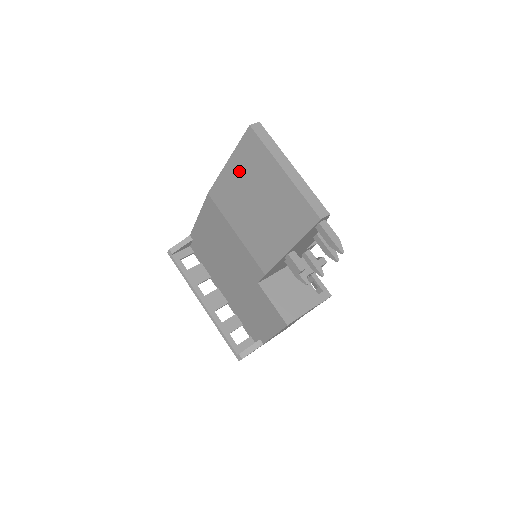
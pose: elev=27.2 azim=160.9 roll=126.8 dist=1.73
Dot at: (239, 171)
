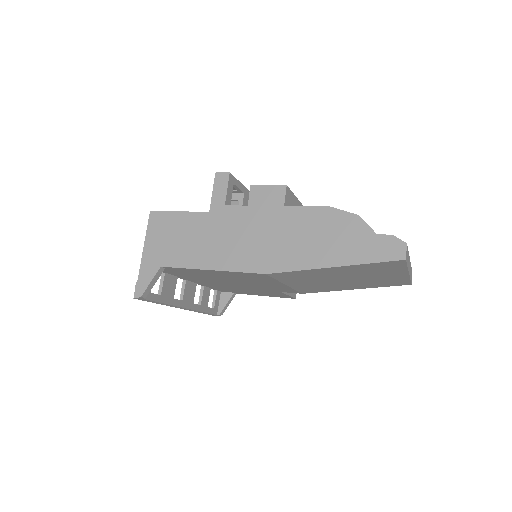
Dot at: (345, 271)
